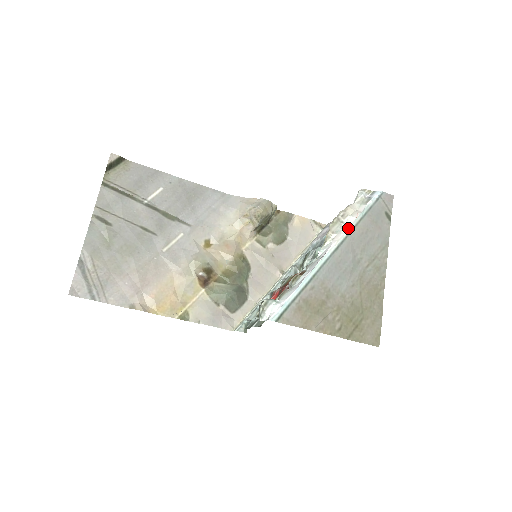
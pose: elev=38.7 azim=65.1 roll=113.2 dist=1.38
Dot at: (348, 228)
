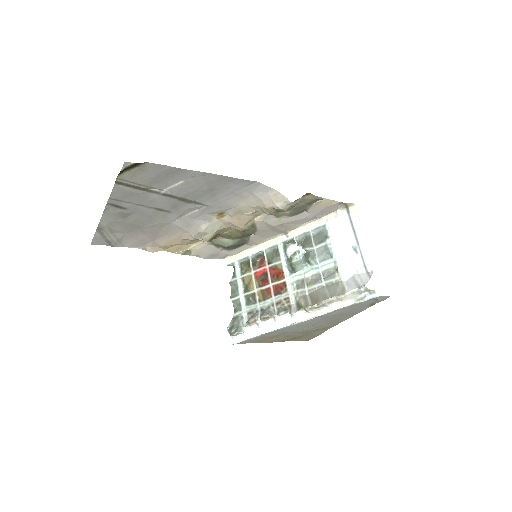
Dot at: (326, 313)
